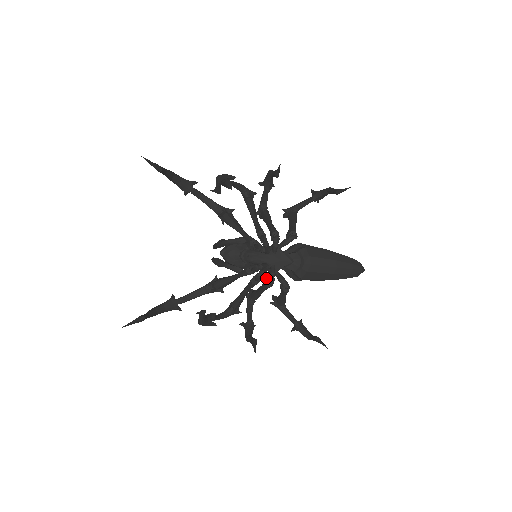
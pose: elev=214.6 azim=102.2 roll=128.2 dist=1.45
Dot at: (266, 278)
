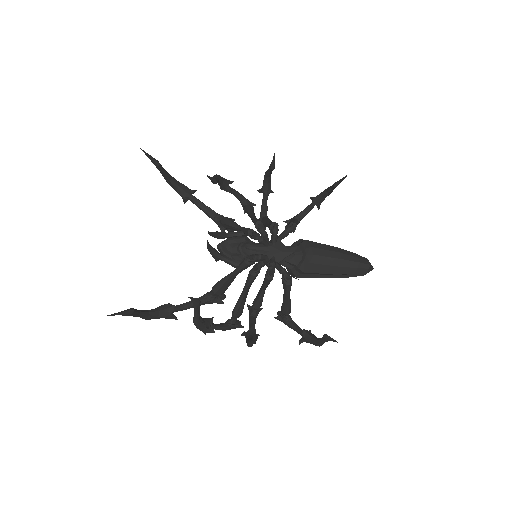
Dot at: (266, 271)
